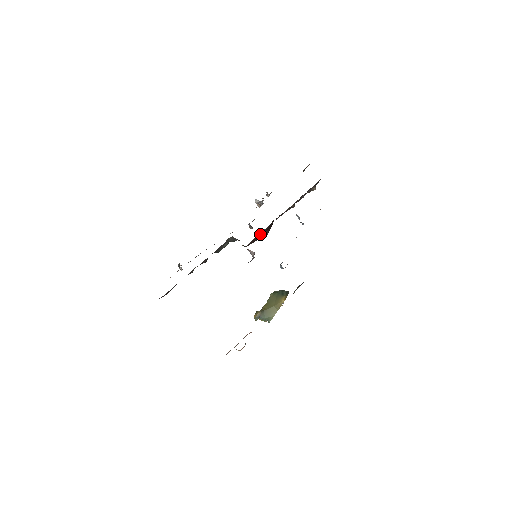
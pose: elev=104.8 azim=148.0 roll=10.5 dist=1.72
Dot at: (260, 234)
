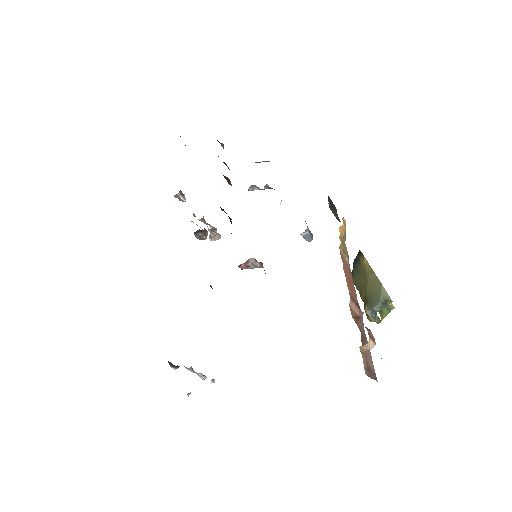
Dot at: occluded
